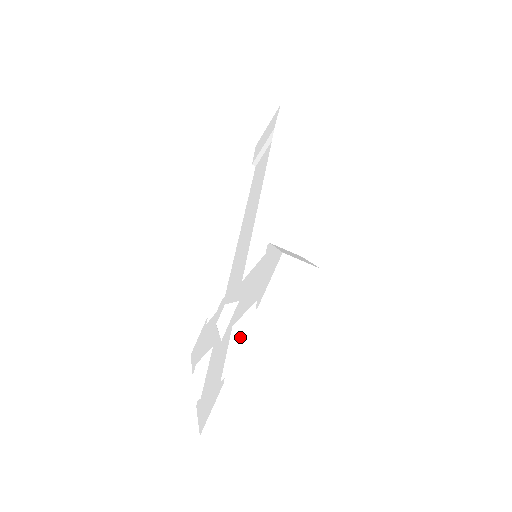
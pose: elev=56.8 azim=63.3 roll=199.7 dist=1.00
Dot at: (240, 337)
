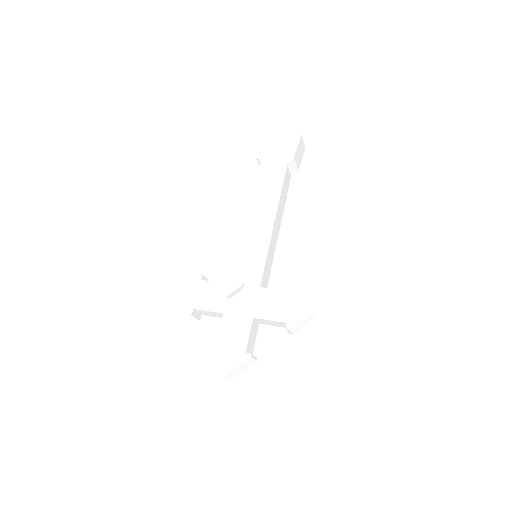
Dot at: (254, 324)
